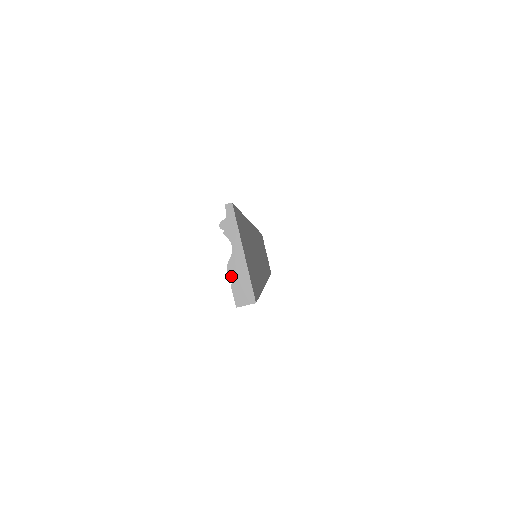
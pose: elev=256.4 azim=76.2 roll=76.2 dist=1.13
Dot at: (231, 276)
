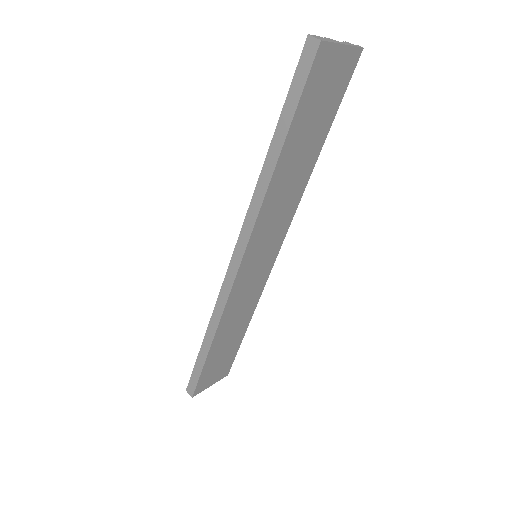
Dot at: (324, 37)
